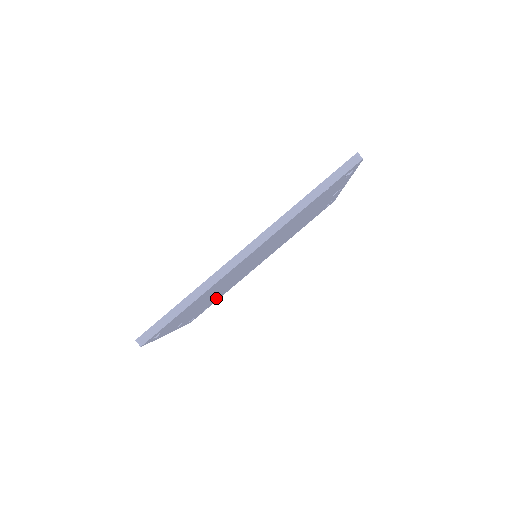
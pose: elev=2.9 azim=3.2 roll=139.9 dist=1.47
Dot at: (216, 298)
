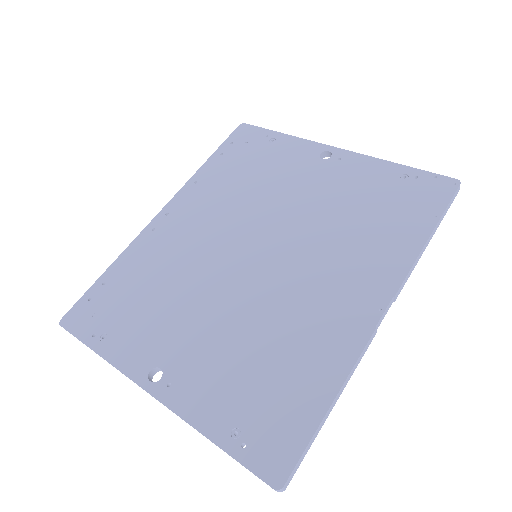
Dot at: occluded
